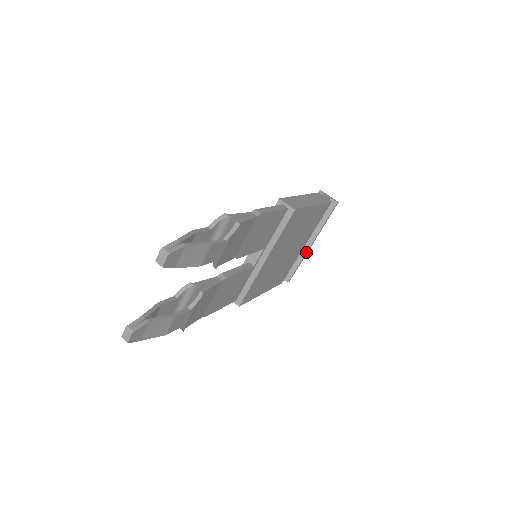
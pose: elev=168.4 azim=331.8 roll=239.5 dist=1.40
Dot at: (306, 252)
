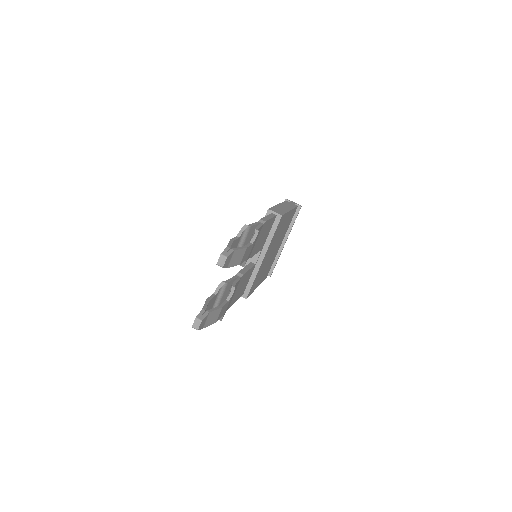
Dot at: (282, 249)
